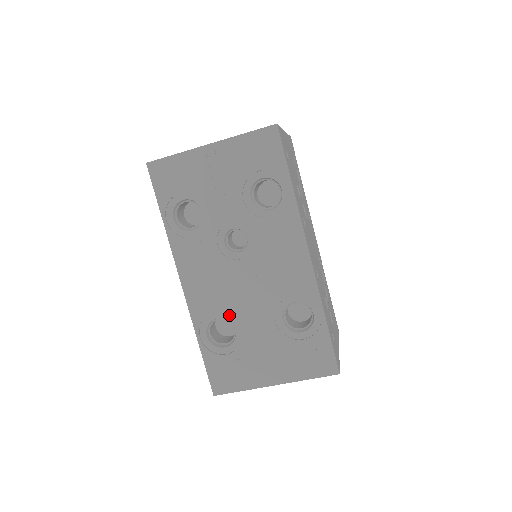
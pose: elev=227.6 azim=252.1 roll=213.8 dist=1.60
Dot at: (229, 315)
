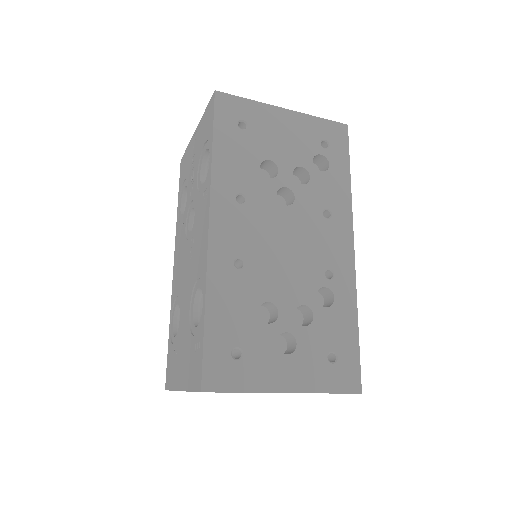
Dot at: occluded
